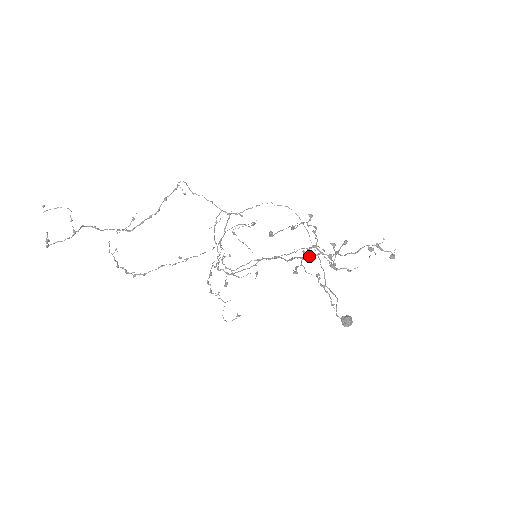
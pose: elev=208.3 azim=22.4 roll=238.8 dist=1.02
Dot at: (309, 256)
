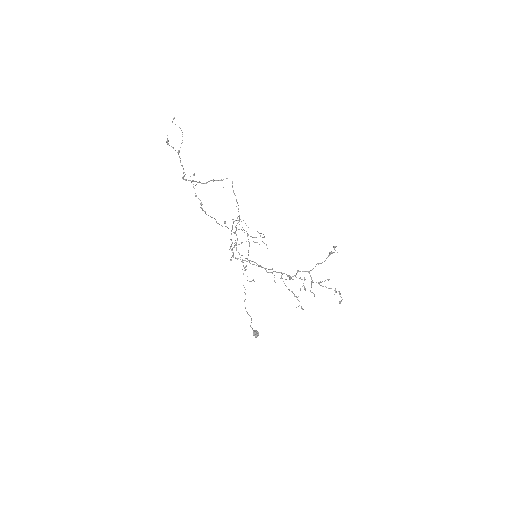
Dot at: (293, 276)
